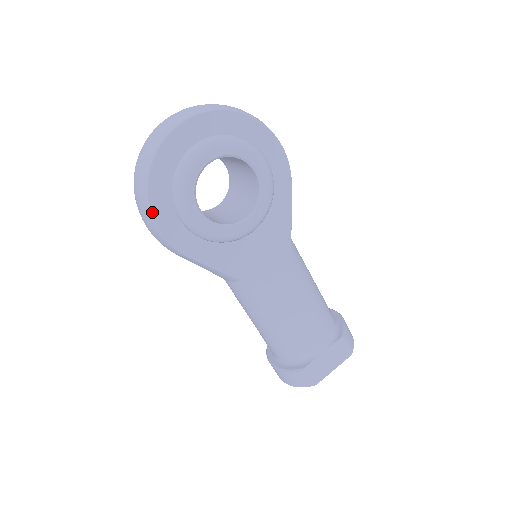
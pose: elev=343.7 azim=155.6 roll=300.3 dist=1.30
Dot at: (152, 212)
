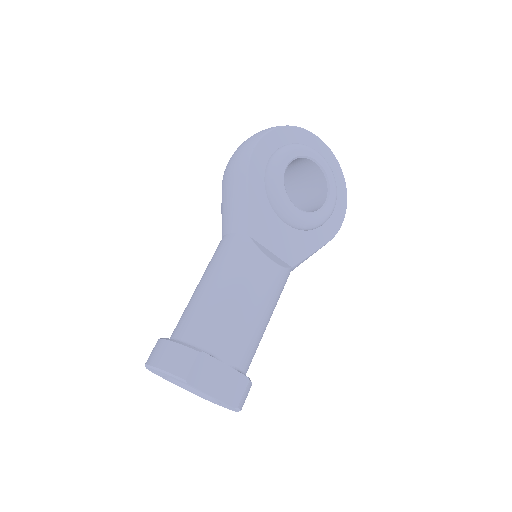
Dot at: (265, 135)
